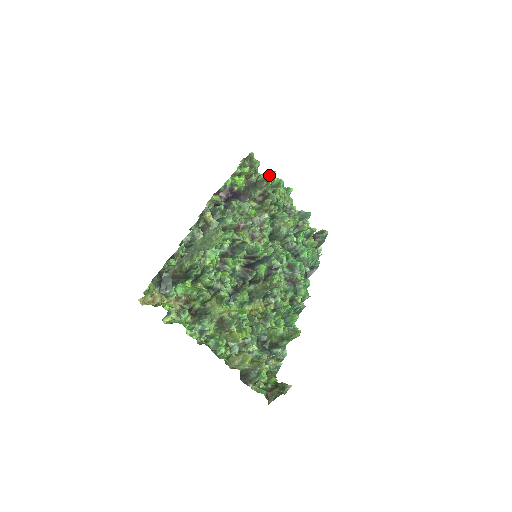
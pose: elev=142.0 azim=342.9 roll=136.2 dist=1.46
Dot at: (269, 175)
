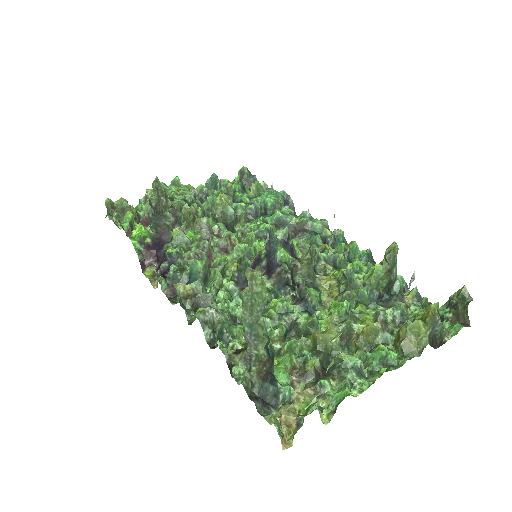
Dot at: (157, 187)
